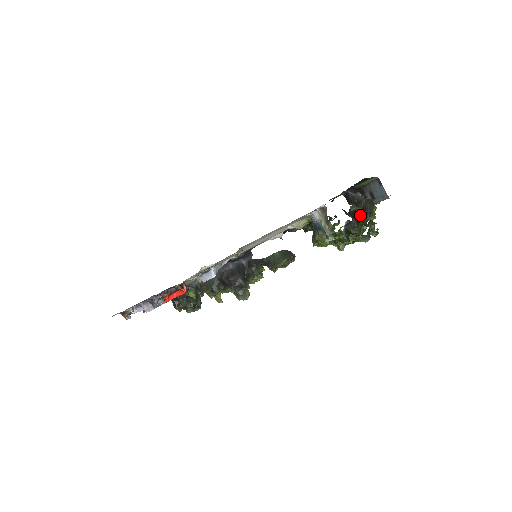
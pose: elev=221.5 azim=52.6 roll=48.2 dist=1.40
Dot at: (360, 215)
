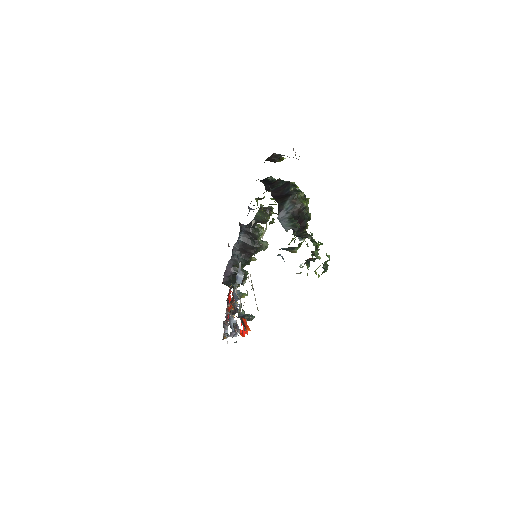
Dot at: (300, 219)
